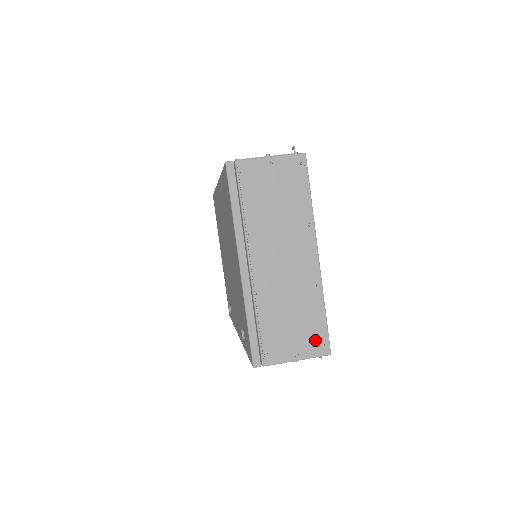
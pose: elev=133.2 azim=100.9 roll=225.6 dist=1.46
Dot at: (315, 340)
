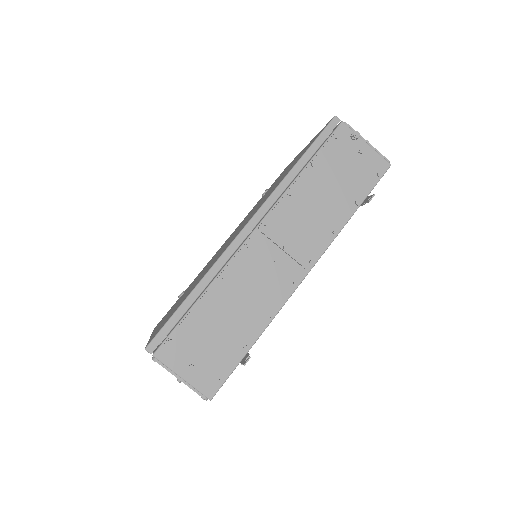
Dot at: occluded
